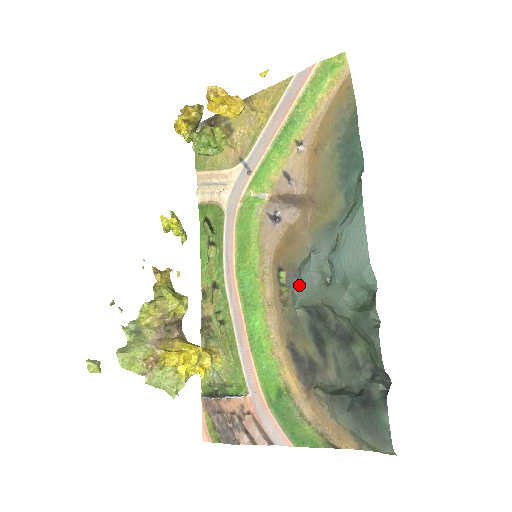
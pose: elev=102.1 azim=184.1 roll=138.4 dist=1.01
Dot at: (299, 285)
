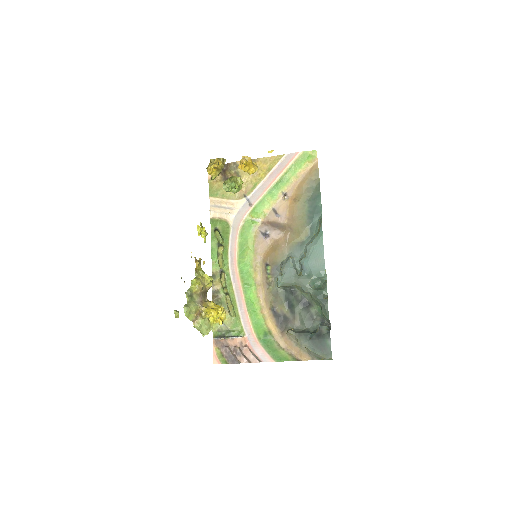
Dot at: (281, 275)
